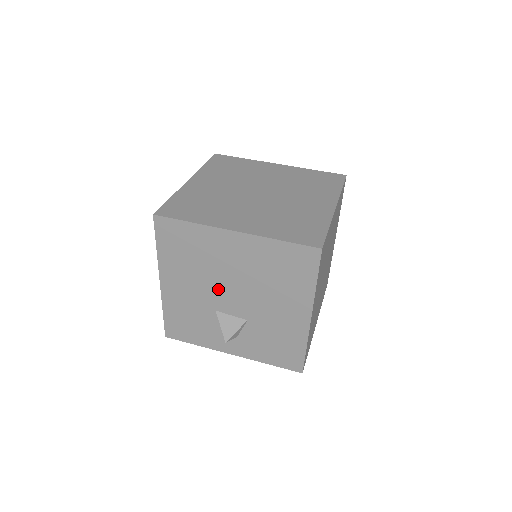
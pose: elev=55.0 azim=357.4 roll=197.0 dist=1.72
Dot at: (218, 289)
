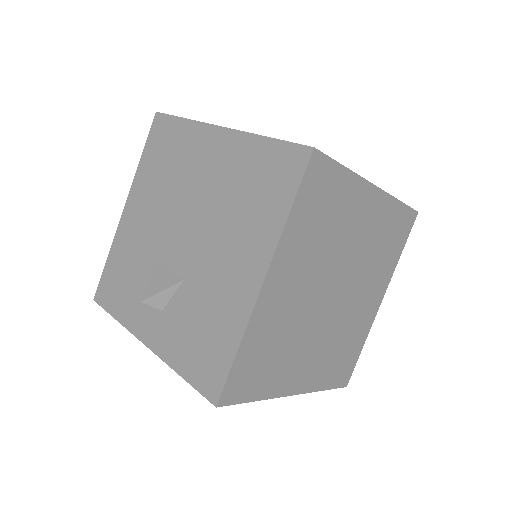
Dot at: (173, 221)
